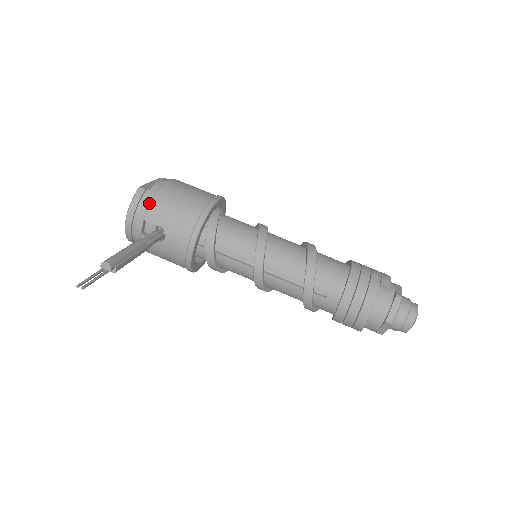
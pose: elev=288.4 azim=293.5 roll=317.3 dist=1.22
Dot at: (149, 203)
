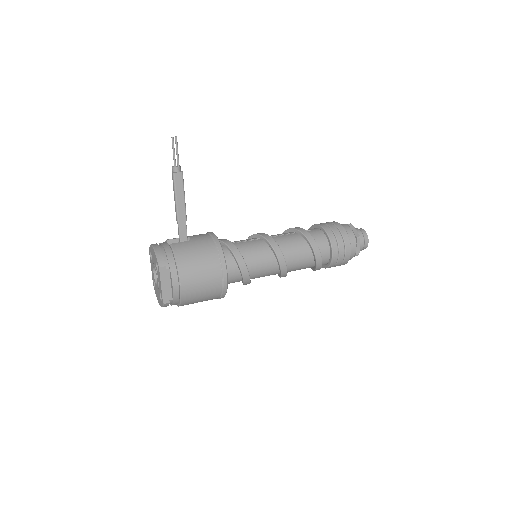
Dot at: occluded
